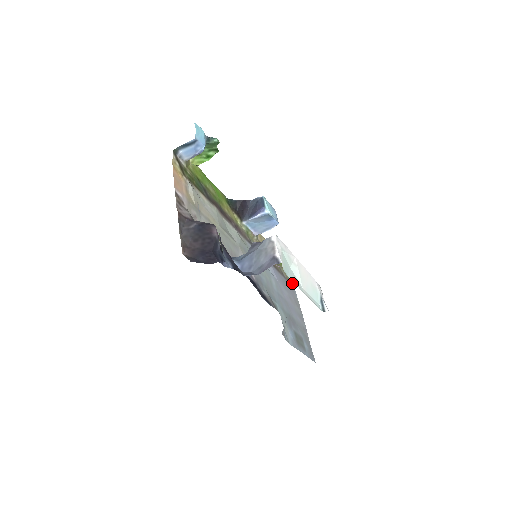
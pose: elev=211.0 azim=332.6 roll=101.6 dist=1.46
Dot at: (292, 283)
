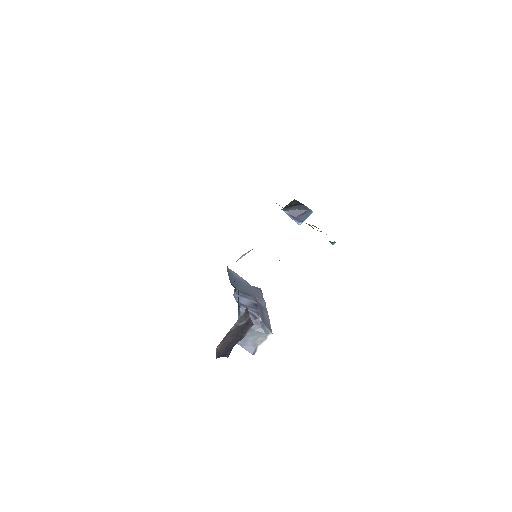
Dot at: occluded
